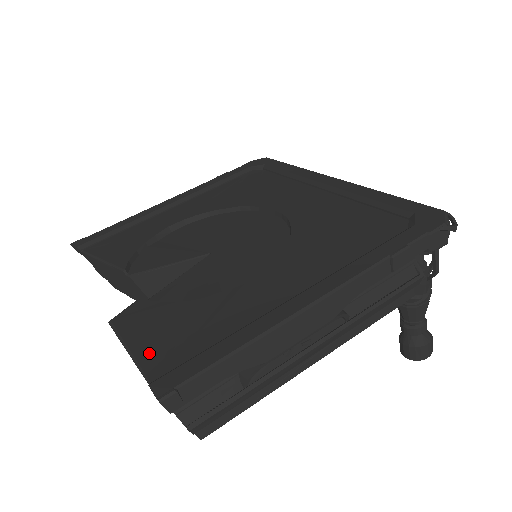
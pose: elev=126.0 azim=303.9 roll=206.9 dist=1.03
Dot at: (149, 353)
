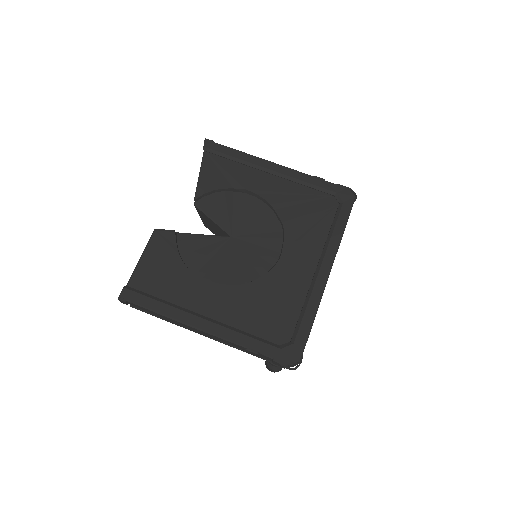
Dot at: (142, 270)
